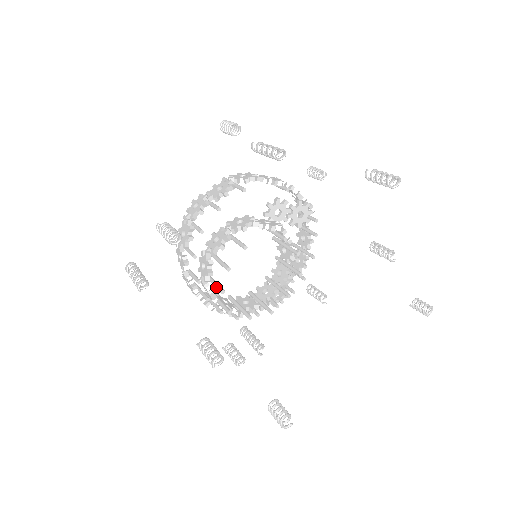
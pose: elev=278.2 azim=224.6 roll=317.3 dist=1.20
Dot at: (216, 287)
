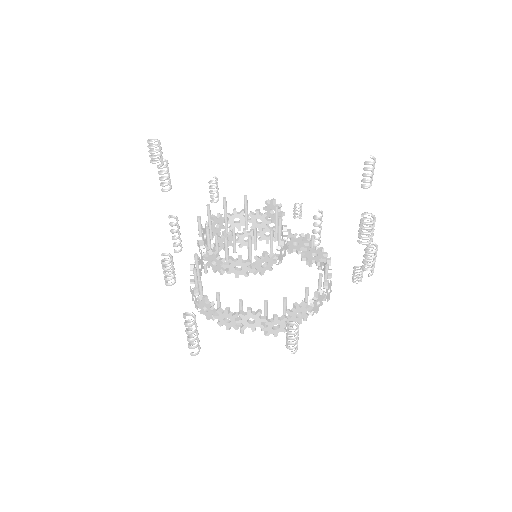
Dot at: (208, 212)
